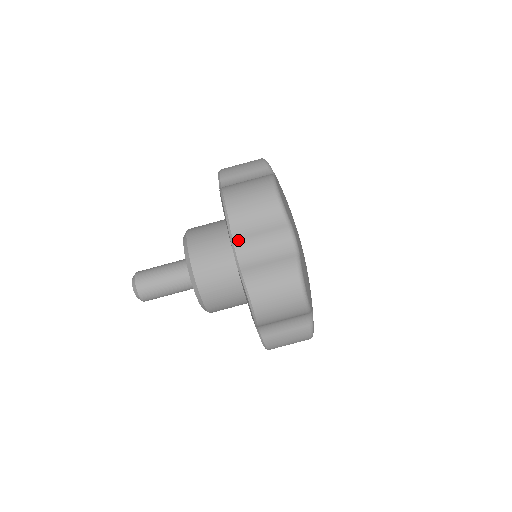
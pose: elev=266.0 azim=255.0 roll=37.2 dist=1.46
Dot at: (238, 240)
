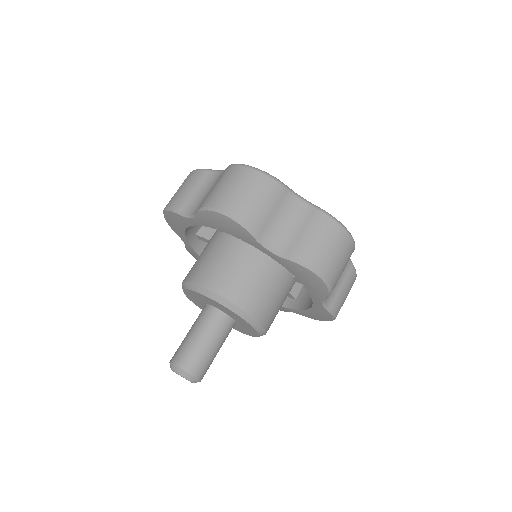
Dot at: (262, 234)
